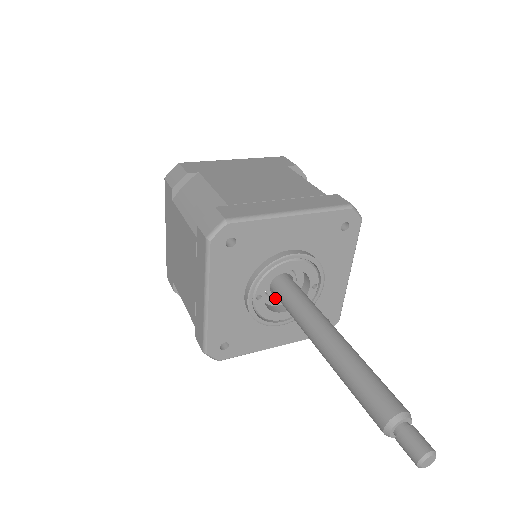
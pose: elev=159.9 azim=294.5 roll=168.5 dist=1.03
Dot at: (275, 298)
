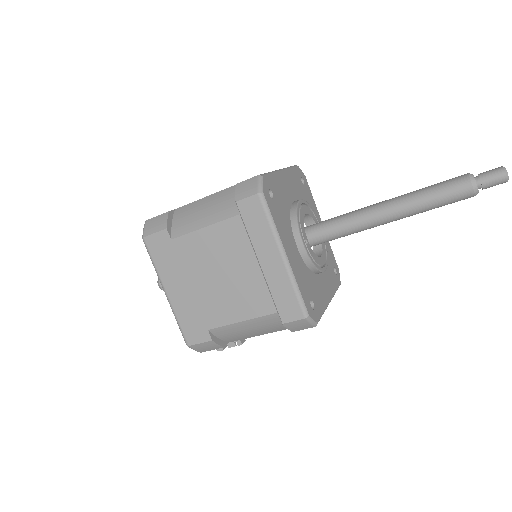
Dot at: occluded
